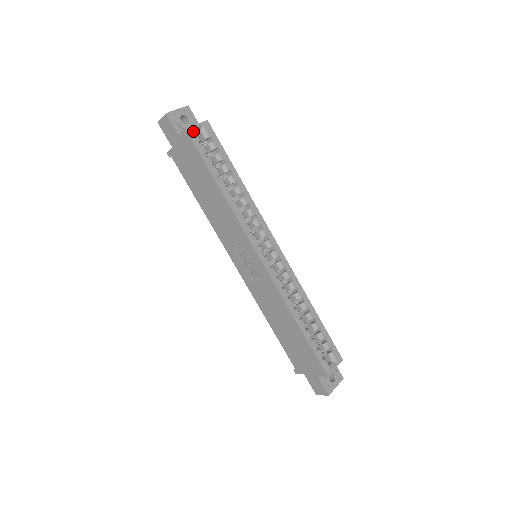
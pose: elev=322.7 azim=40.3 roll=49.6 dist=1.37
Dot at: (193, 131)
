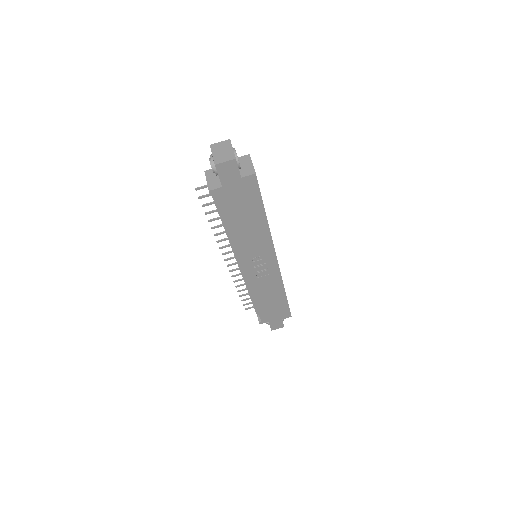
Dot at: occluded
